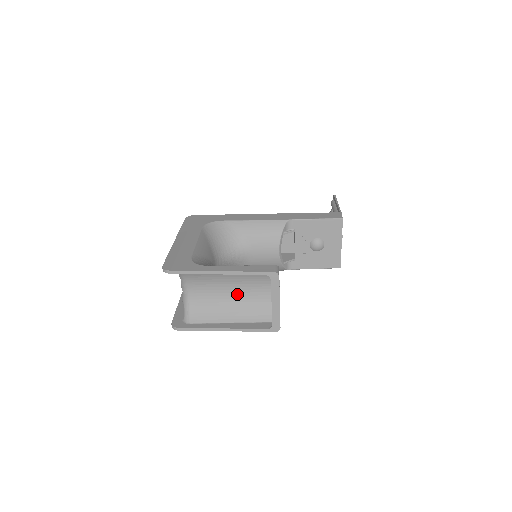
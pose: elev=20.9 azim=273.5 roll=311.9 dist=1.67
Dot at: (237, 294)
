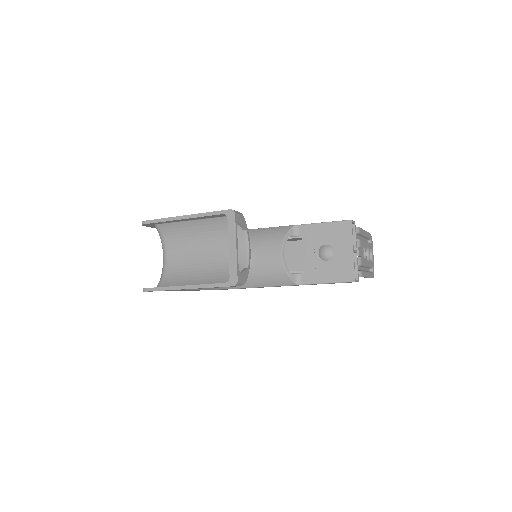
Dot at: (209, 258)
